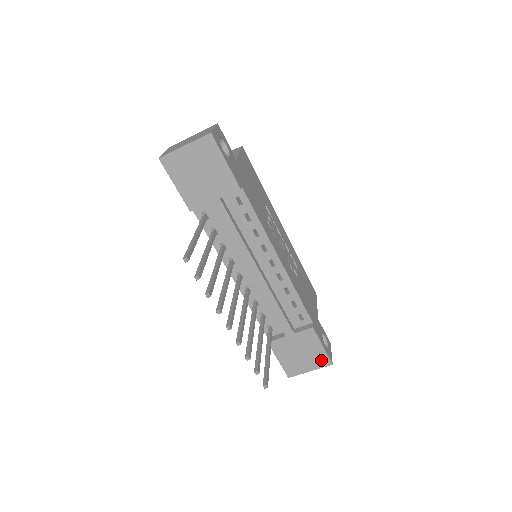
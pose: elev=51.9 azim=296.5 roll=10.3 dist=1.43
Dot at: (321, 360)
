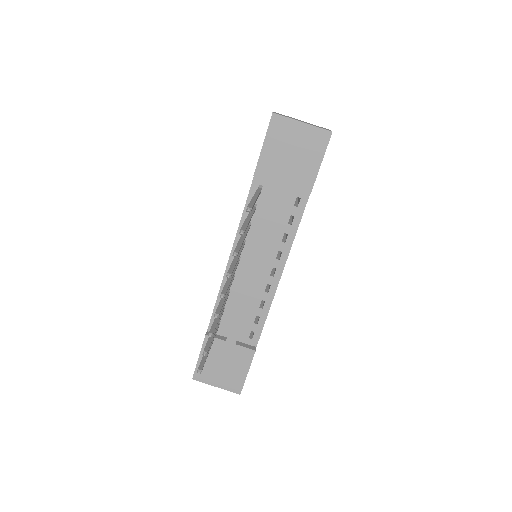
Dot at: (235, 384)
